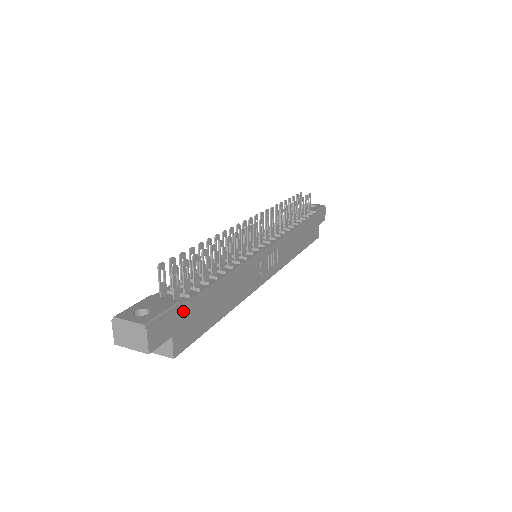
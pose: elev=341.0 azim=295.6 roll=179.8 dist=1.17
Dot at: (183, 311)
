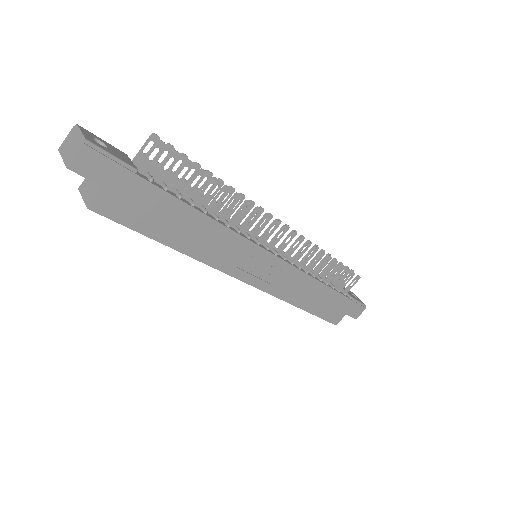
Dot at: (133, 182)
